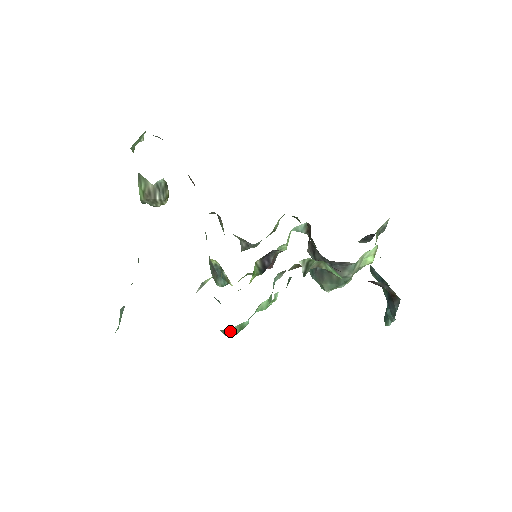
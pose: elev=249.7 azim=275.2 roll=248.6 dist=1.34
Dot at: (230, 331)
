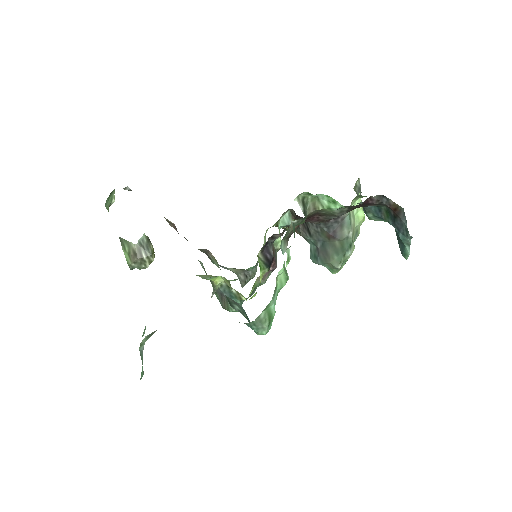
Dot at: (260, 321)
